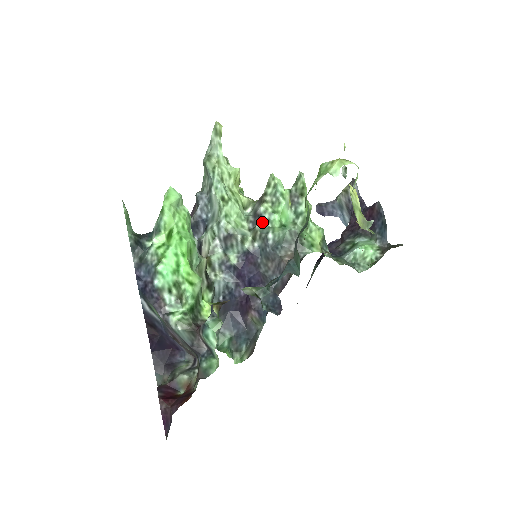
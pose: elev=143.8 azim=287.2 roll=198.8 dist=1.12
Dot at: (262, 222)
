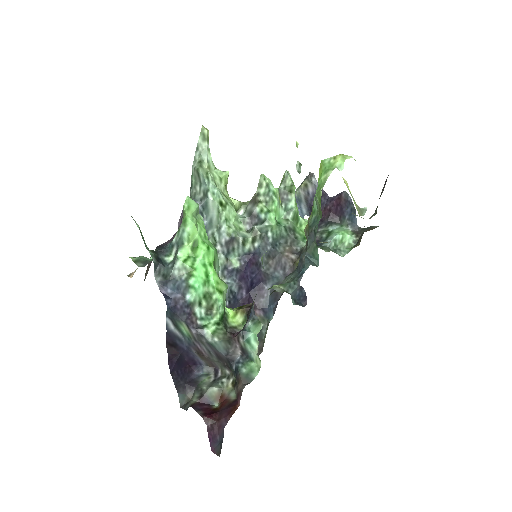
Dot at: (259, 222)
